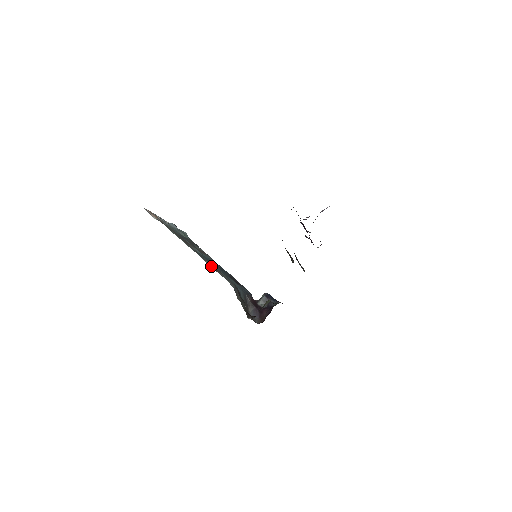
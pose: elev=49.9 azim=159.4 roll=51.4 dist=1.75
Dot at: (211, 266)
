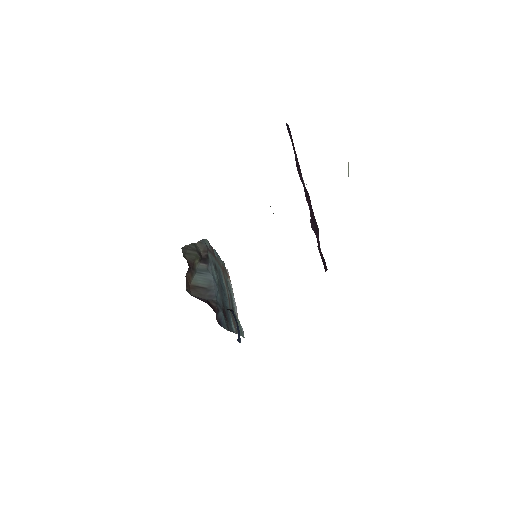
Dot at: occluded
